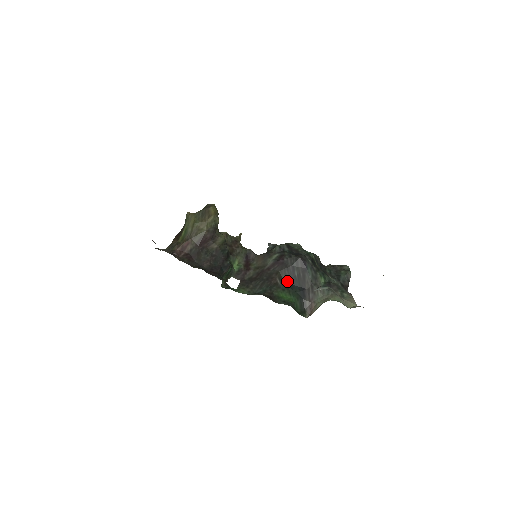
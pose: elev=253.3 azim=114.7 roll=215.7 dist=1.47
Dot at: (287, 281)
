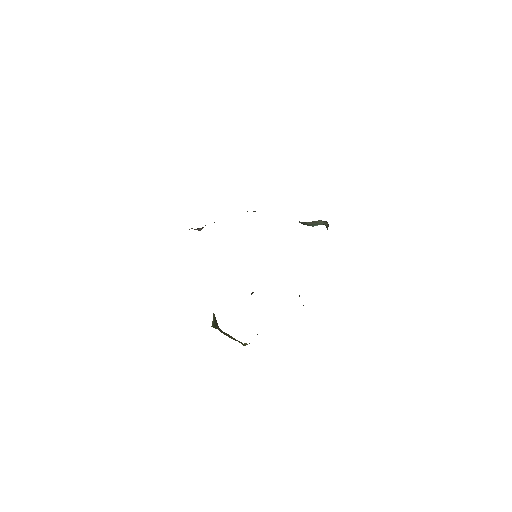
Dot at: occluded
